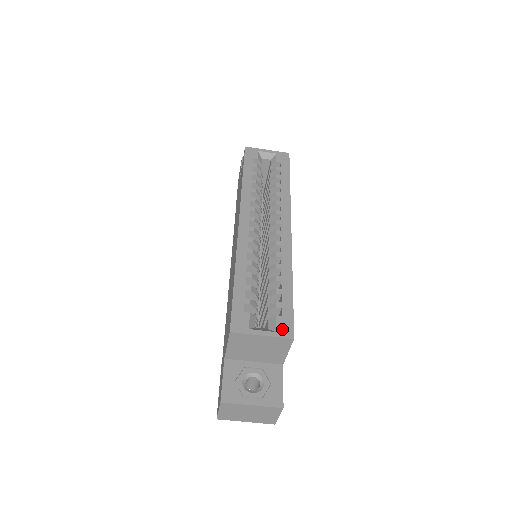
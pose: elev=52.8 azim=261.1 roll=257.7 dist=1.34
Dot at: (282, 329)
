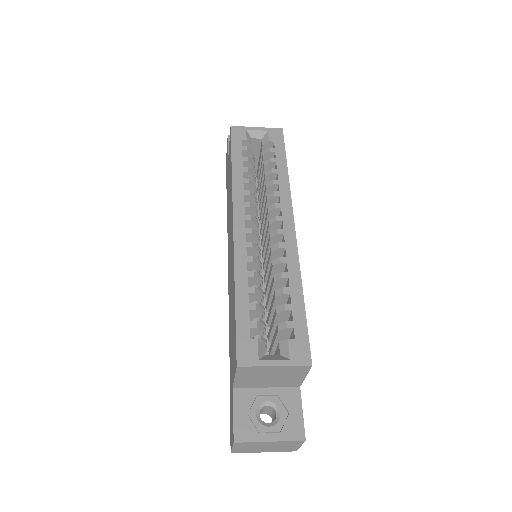
Dot at: (297, 355)
